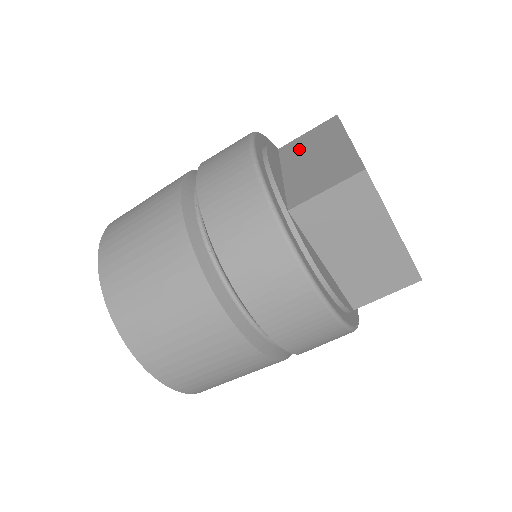
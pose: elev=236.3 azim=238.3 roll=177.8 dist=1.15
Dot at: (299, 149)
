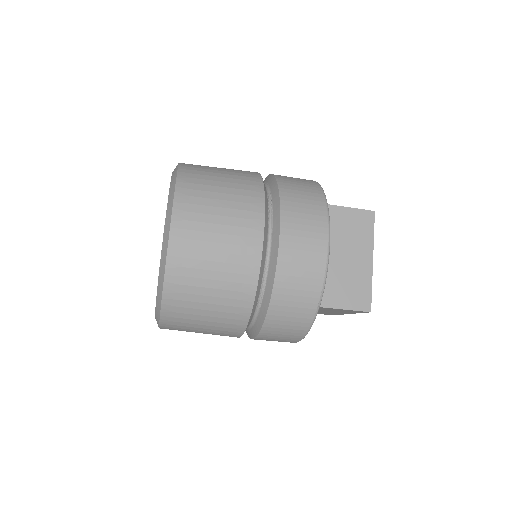
Dot at: (340, 229)
